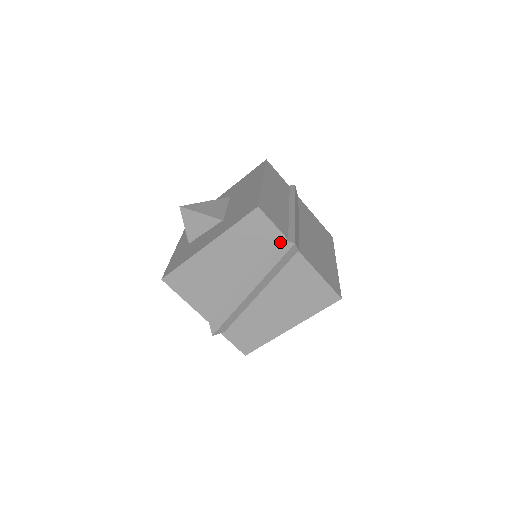
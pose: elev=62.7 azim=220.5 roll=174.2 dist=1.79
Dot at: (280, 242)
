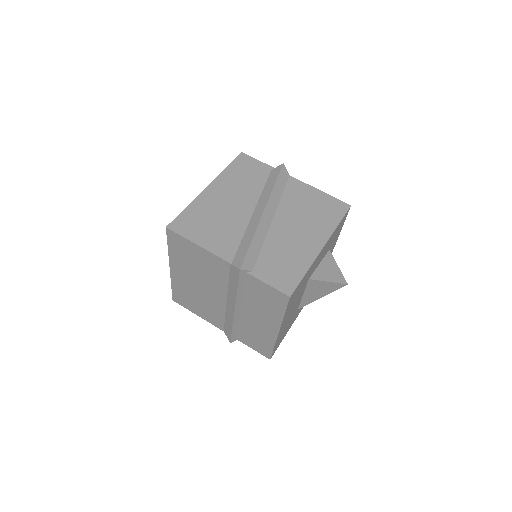
Dot at: (271, 172)
